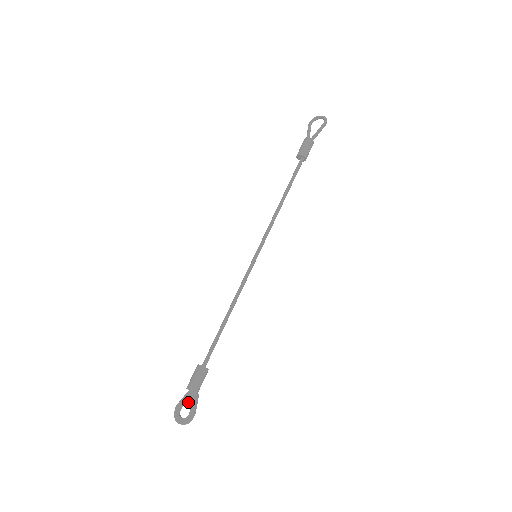
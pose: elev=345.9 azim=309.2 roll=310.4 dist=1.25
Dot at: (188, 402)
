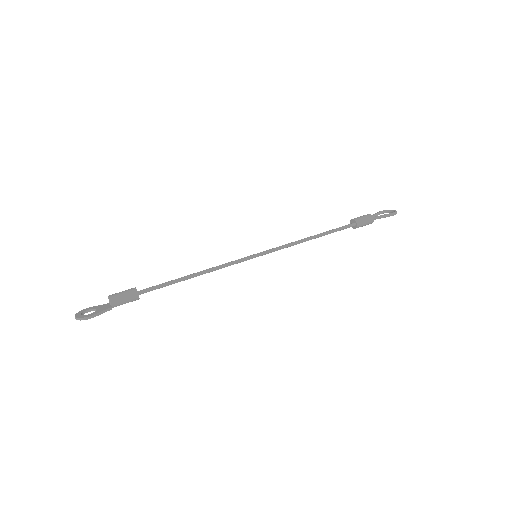
Dot at: (99, 308)
